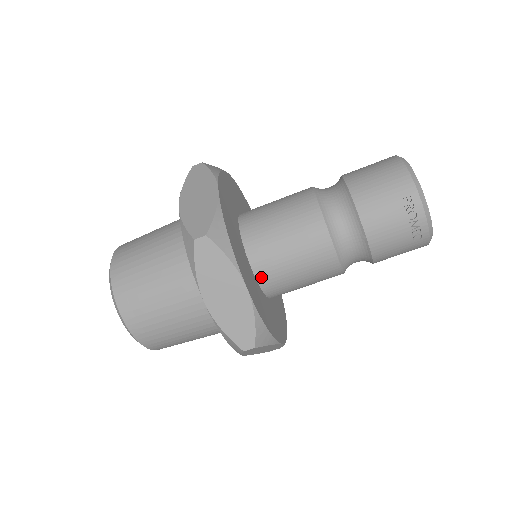
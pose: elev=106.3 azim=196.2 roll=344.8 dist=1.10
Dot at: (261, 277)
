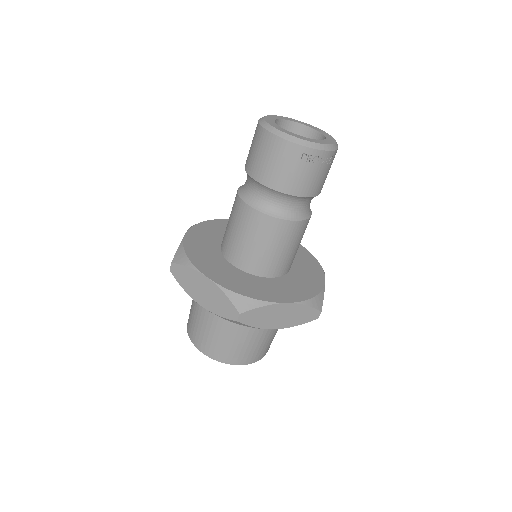
Dot at: (278, 274)
